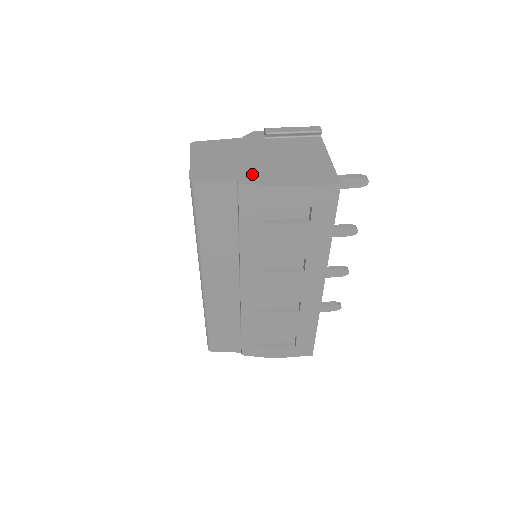
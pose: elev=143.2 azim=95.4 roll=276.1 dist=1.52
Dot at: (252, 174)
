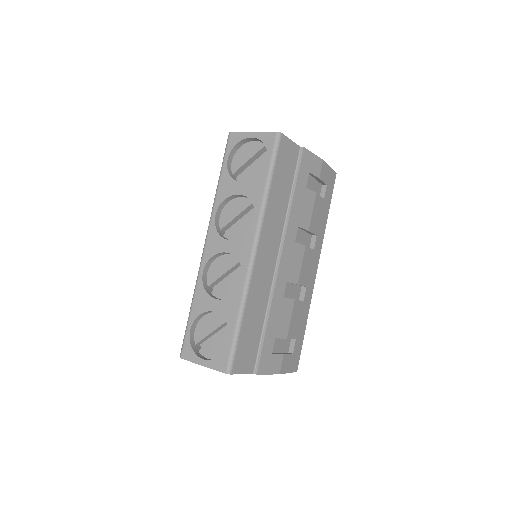
Dot at: occluded
